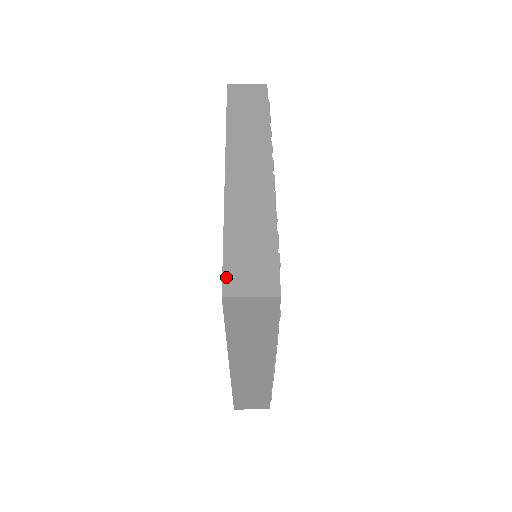
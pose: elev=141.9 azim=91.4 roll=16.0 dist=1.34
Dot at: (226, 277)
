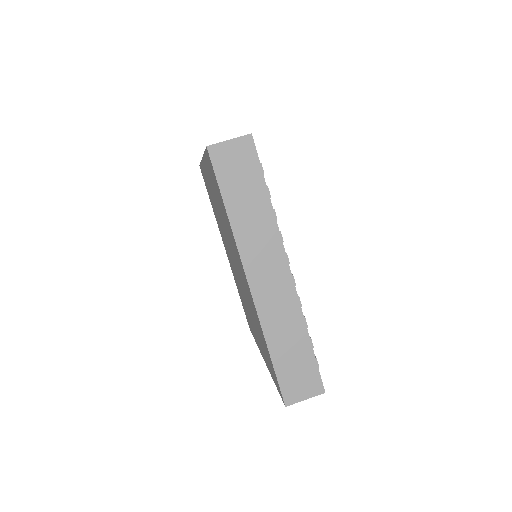
Dot at: (283, 391)
